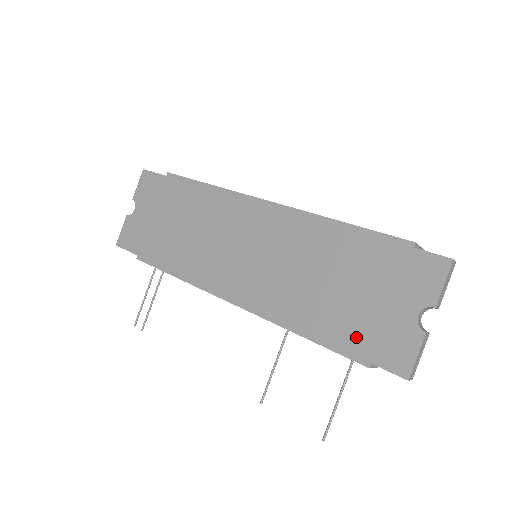
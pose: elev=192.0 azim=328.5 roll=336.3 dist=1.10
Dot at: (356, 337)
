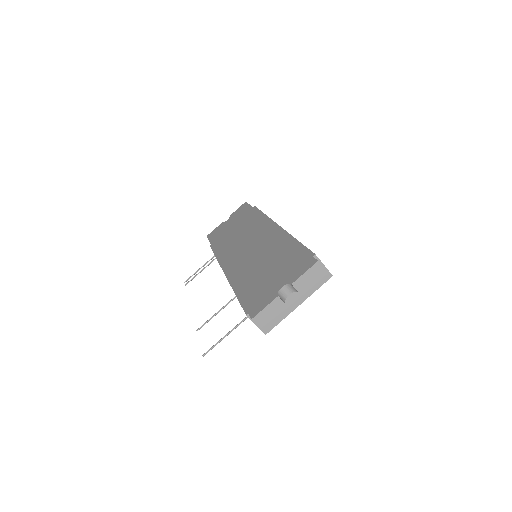
Dot at: (251, 294)
